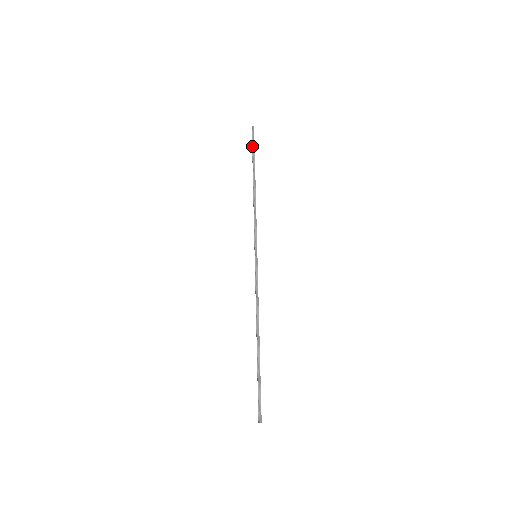
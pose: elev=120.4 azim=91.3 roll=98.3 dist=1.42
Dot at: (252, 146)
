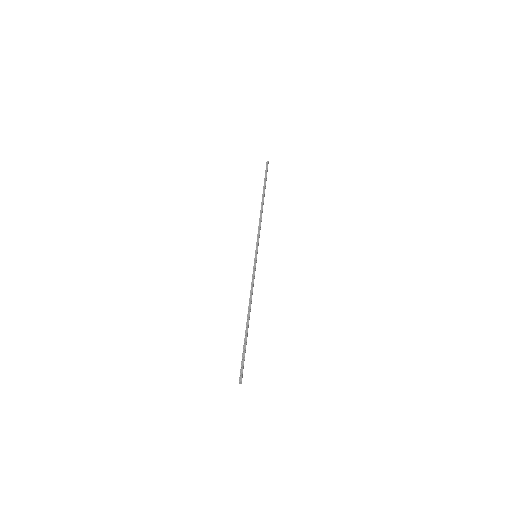
Dot at: (265, 175)
